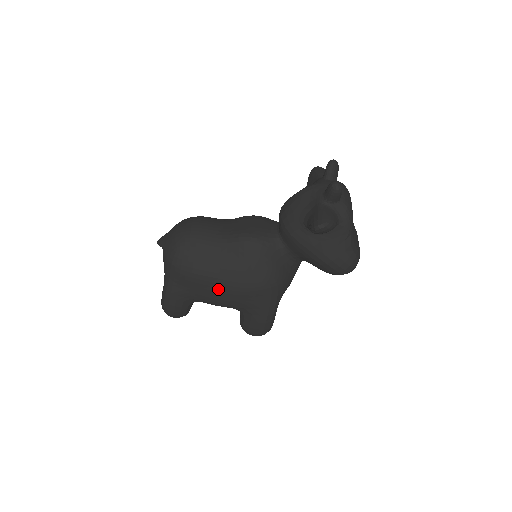
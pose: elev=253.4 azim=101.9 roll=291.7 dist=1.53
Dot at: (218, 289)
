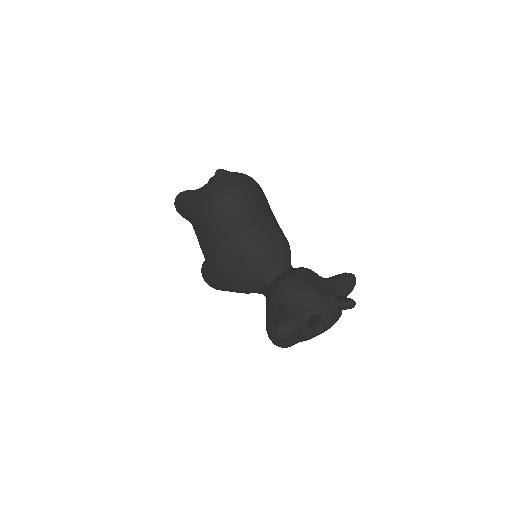
Dot at: (207, 248)
